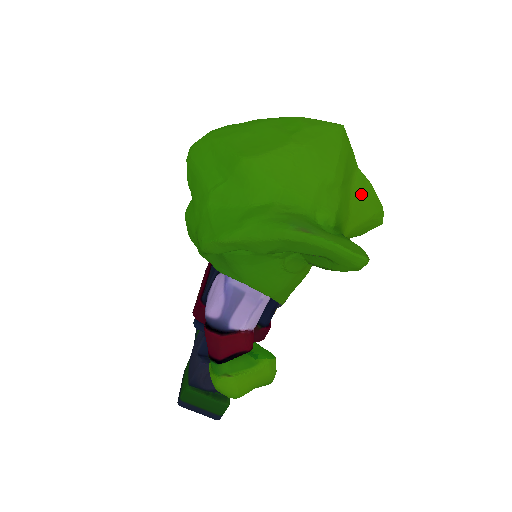
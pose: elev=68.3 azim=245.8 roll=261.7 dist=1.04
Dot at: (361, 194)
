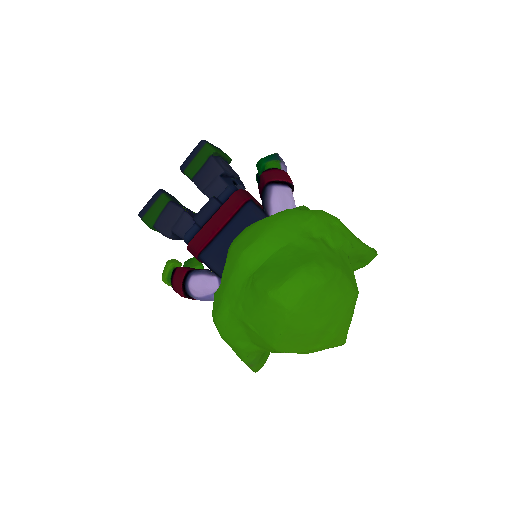
Dot at: occluded
